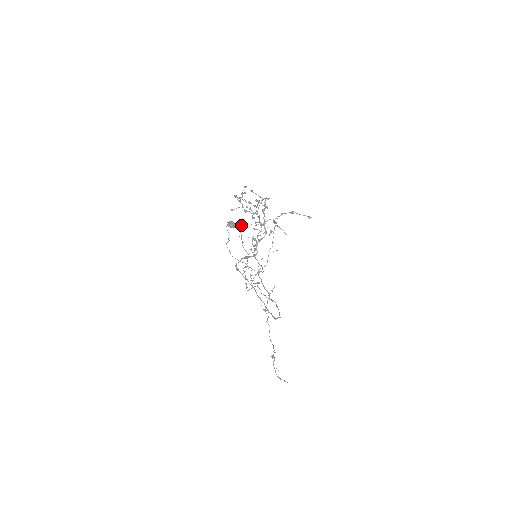
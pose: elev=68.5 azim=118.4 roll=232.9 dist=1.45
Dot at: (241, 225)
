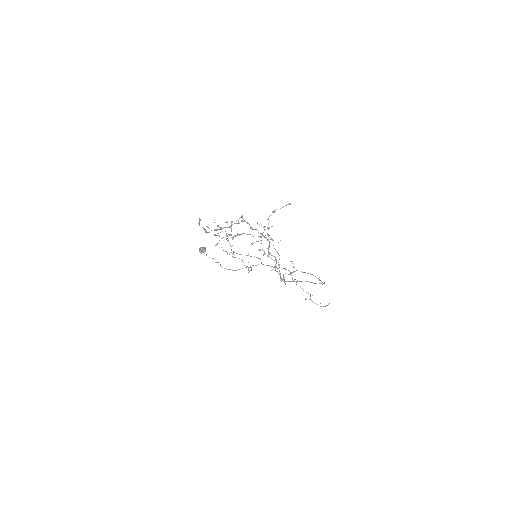
Dot at: occluded
